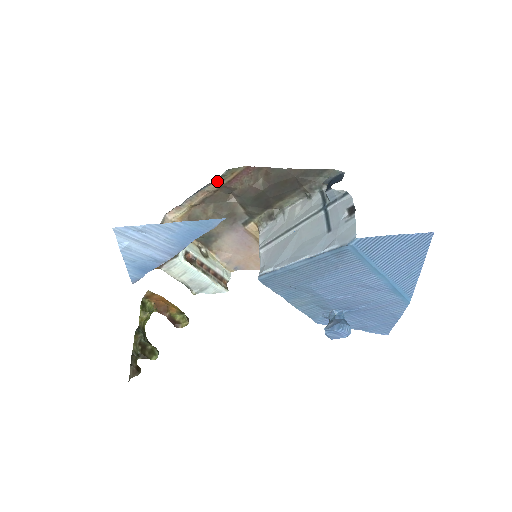
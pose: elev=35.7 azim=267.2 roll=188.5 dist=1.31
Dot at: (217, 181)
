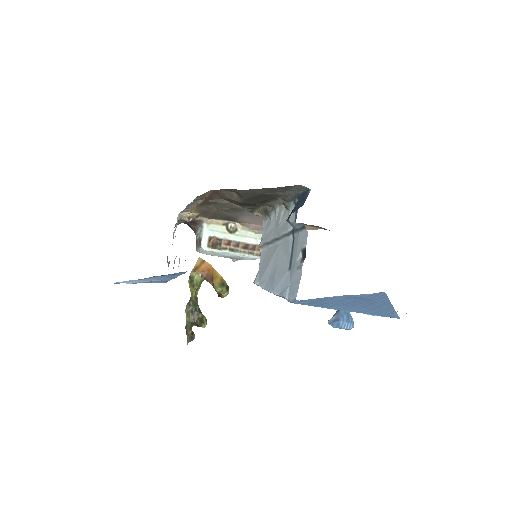
Dot at: (197, 199)
